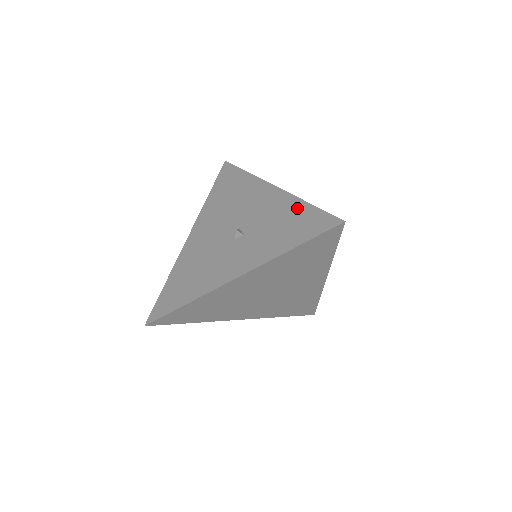
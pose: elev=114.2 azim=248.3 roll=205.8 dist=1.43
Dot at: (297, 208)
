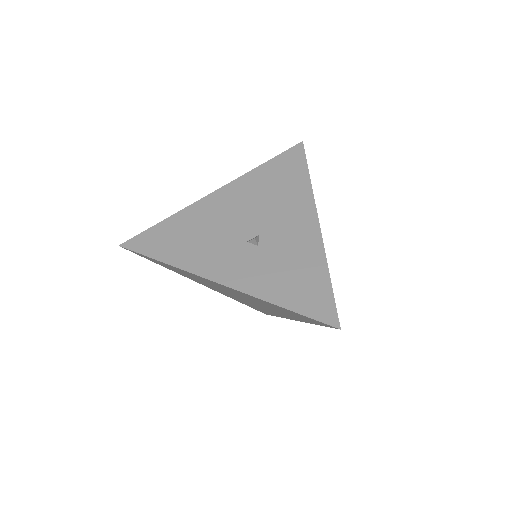
Dot at: (317, 270)
